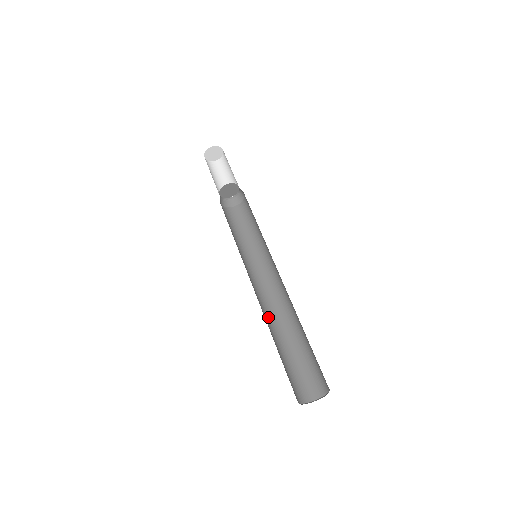
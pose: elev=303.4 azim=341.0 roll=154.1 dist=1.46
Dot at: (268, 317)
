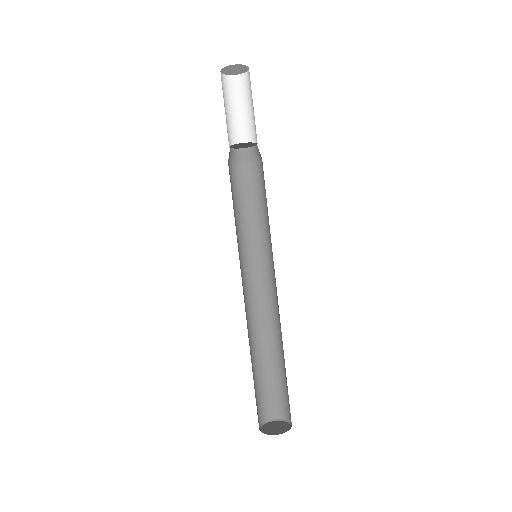
Dot at: (253, 328)
